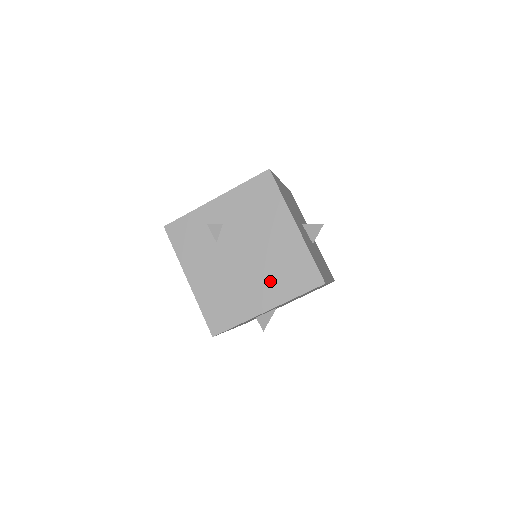
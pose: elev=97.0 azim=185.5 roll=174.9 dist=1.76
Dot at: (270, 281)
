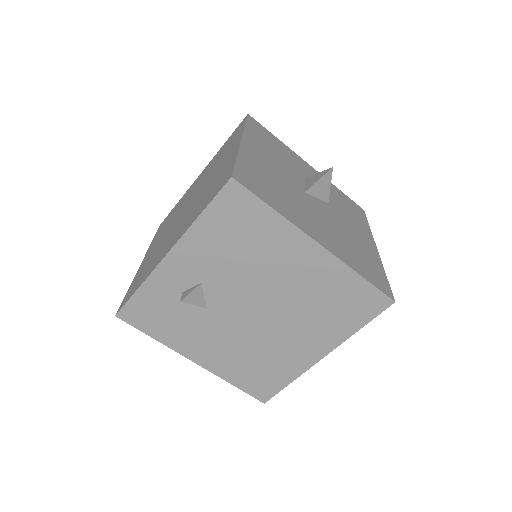
Dot at: (311, 326)
